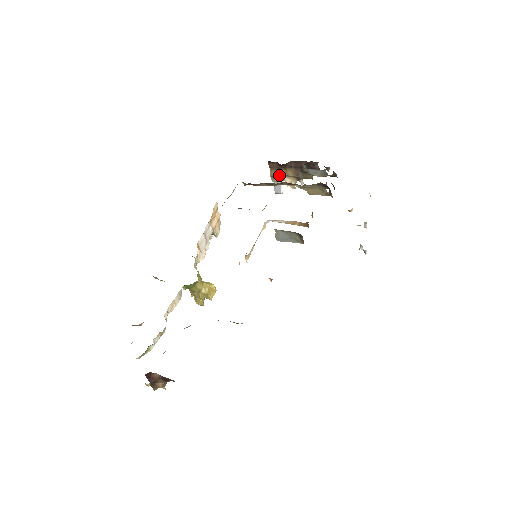
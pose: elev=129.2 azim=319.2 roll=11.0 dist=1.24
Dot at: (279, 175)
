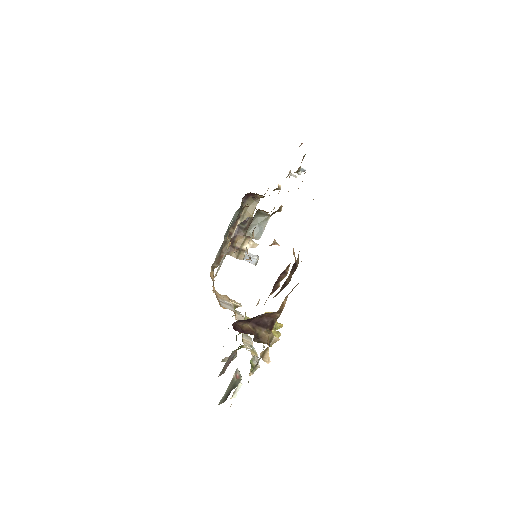
Dot at: (238, 250)
